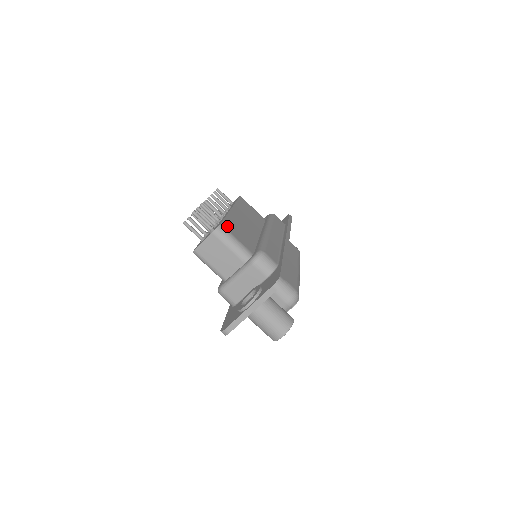
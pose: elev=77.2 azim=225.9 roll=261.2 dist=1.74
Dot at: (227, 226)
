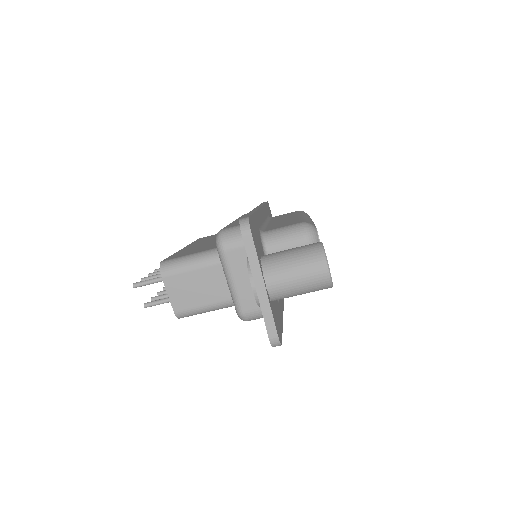
Dot at: (173, 257)
